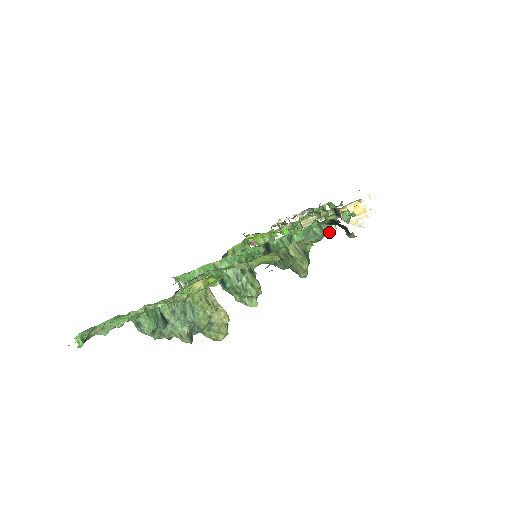
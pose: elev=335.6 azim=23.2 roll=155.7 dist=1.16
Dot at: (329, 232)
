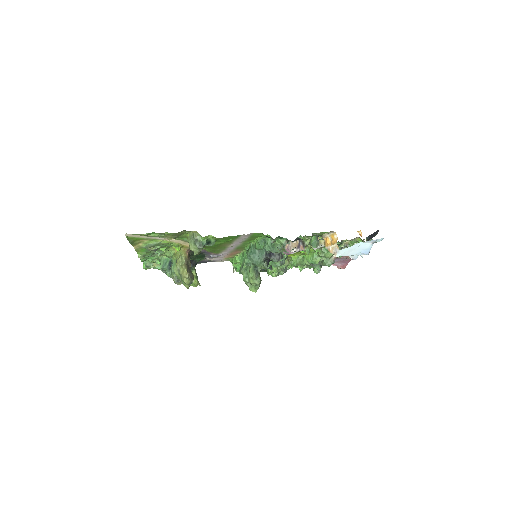
Dot at: (291, 249)
